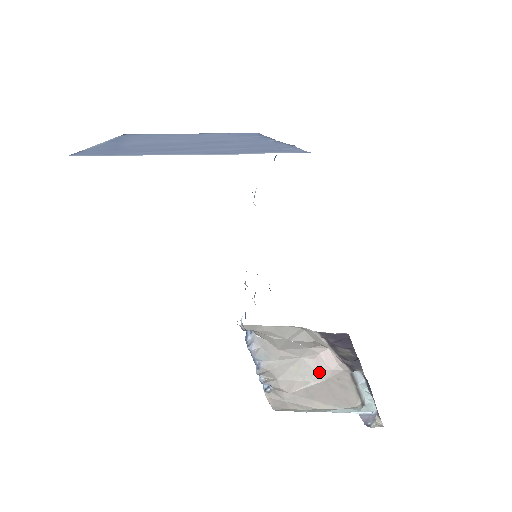
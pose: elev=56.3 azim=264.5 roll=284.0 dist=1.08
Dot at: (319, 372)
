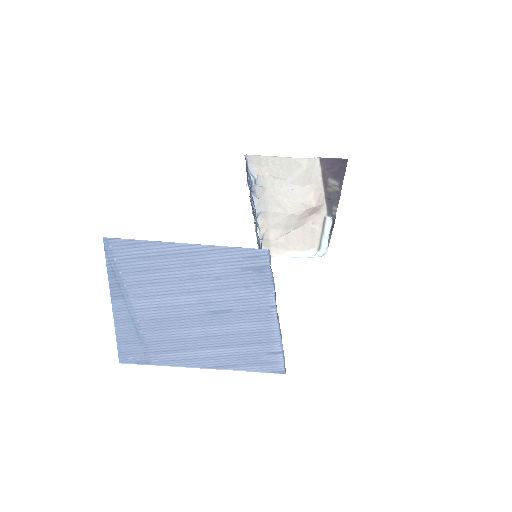
Dot at: (300, 222)
